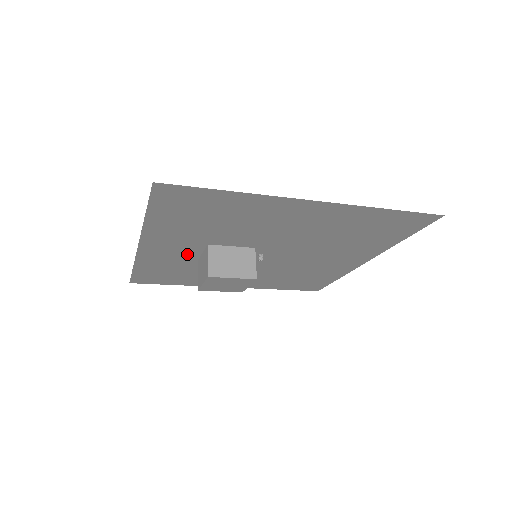
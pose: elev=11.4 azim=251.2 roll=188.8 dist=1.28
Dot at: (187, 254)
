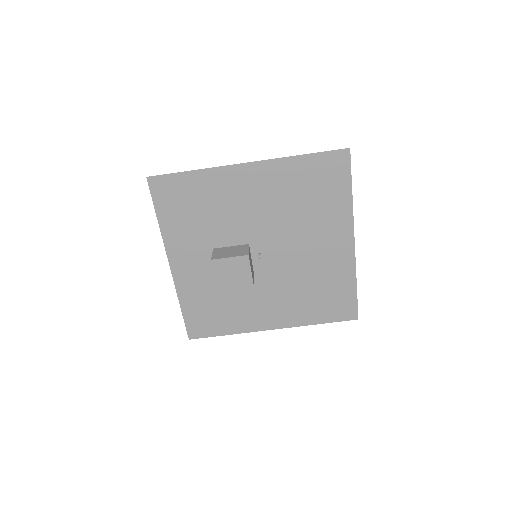
Dot at: (207, 270)
